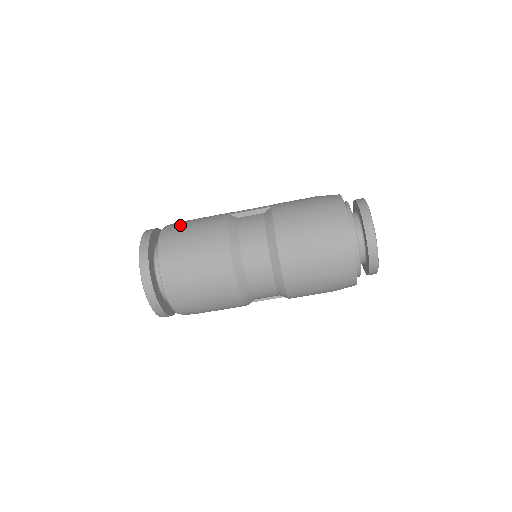
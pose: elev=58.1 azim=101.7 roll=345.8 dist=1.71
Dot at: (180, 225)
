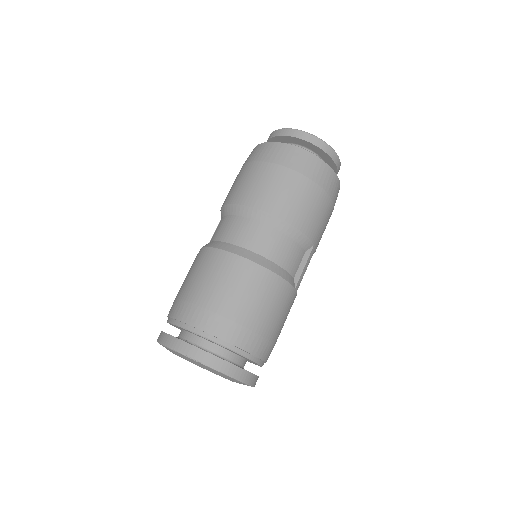
Dot at: occluded
